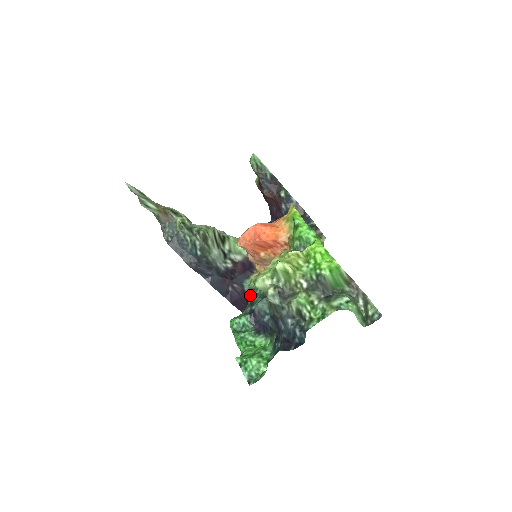
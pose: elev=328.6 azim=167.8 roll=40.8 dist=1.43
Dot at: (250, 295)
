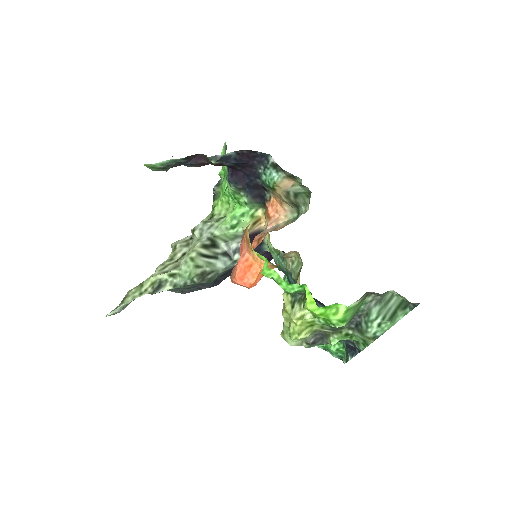
Dot at: occluded
